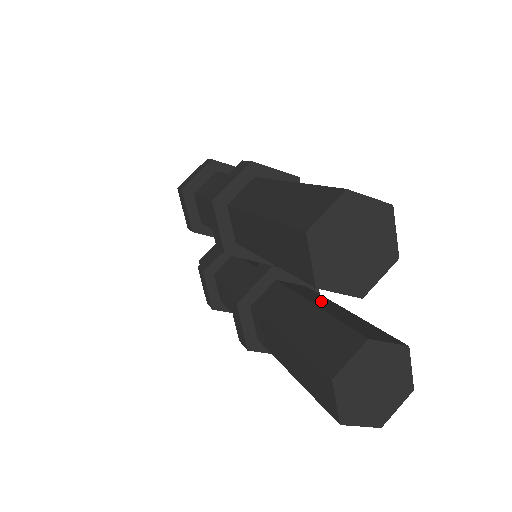
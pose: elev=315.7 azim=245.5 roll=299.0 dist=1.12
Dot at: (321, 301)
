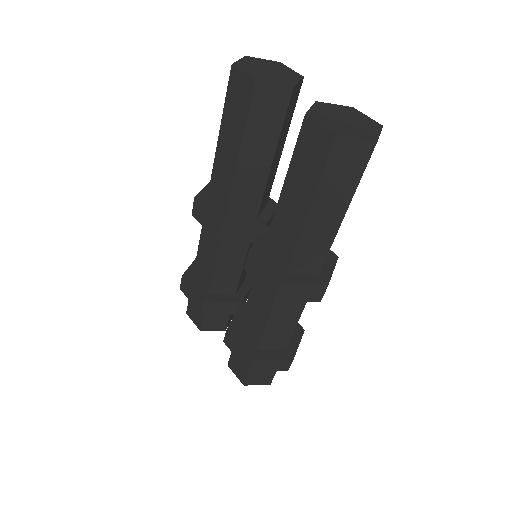
Dot at: occluded
